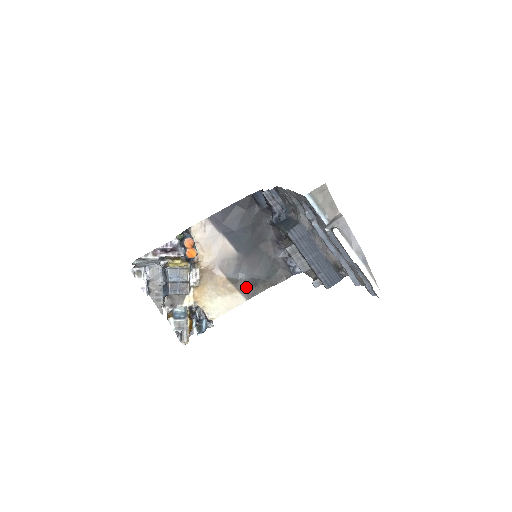
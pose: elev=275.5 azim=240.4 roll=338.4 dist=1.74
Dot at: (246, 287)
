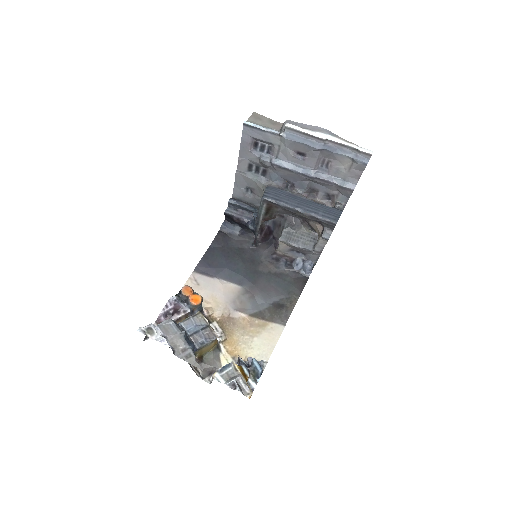
Dot at: (274, 314)
